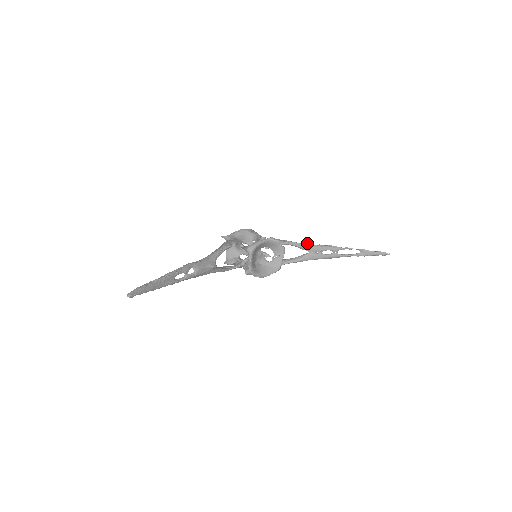
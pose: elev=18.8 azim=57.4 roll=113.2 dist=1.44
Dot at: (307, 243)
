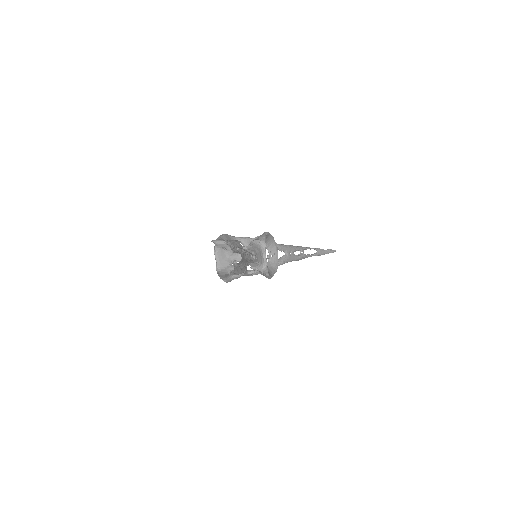
Dot at: (282, 244)
